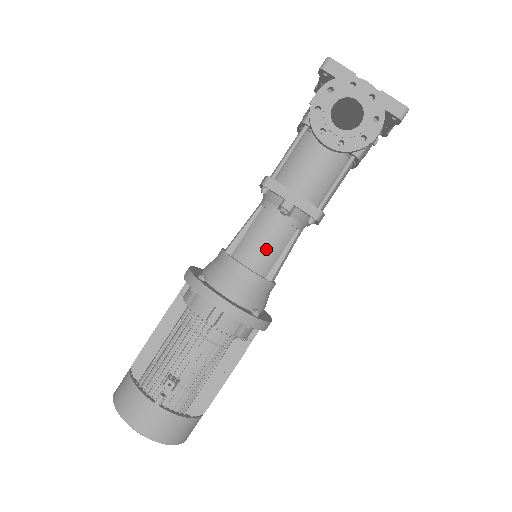
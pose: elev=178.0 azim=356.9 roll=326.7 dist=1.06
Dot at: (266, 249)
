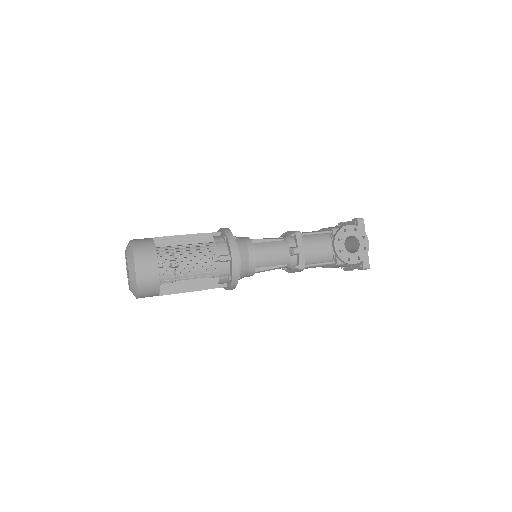
Dot at: (269, 257)
